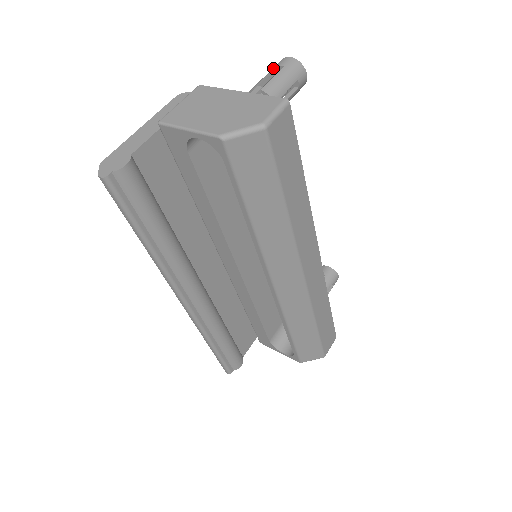
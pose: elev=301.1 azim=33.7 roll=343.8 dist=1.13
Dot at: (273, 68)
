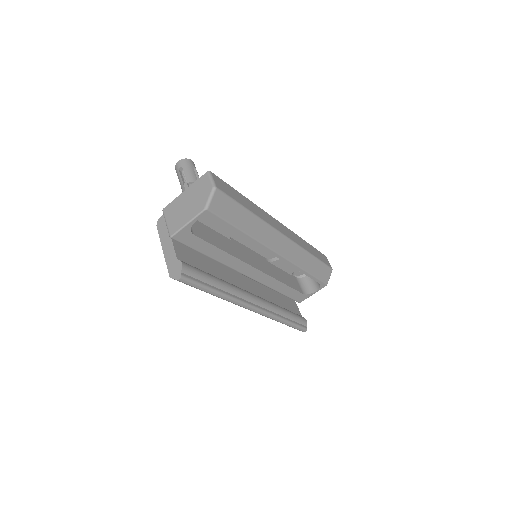
Dot at: (178, 172)
